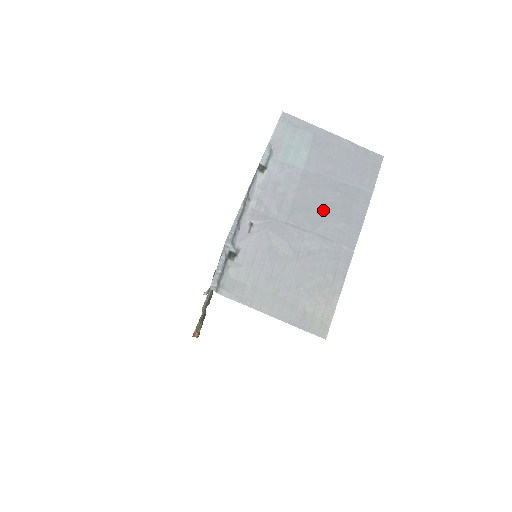
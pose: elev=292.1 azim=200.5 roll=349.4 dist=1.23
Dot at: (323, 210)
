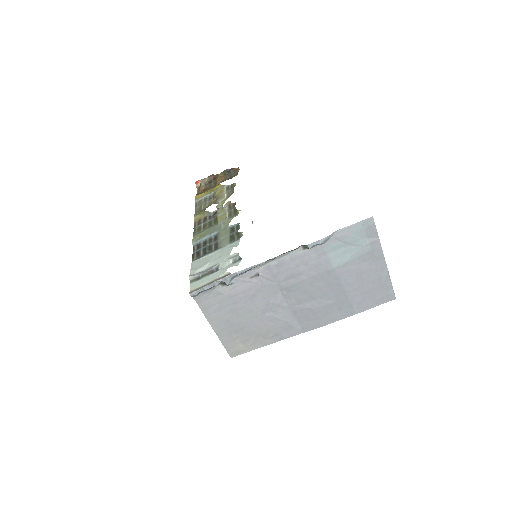
Dot at: (313, 300)
